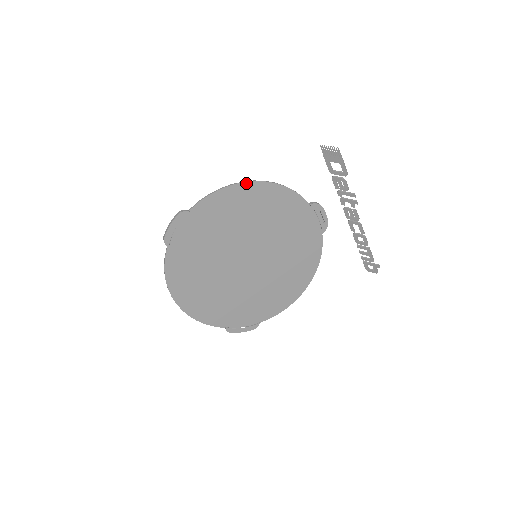
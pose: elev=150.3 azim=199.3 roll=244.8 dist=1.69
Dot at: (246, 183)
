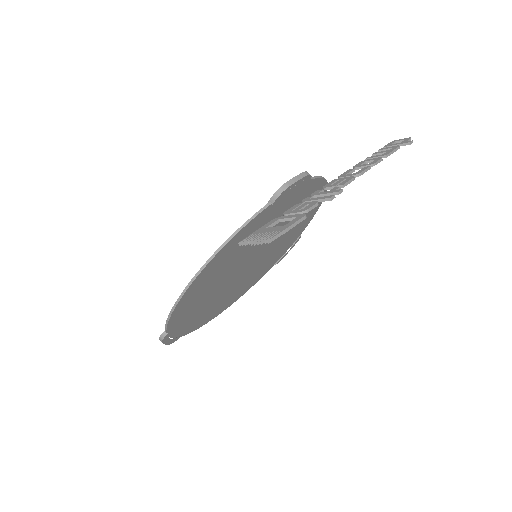
Dot at: (188, 288)
